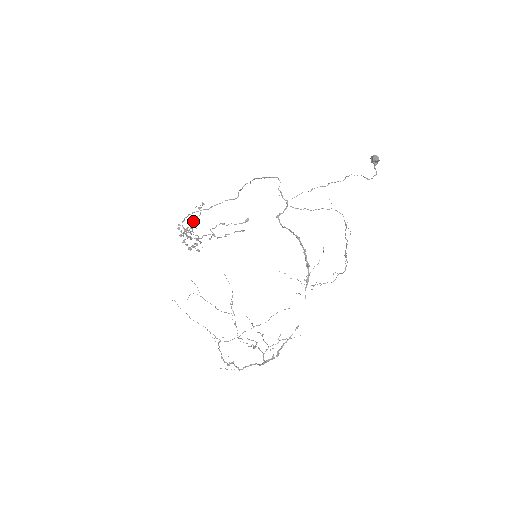
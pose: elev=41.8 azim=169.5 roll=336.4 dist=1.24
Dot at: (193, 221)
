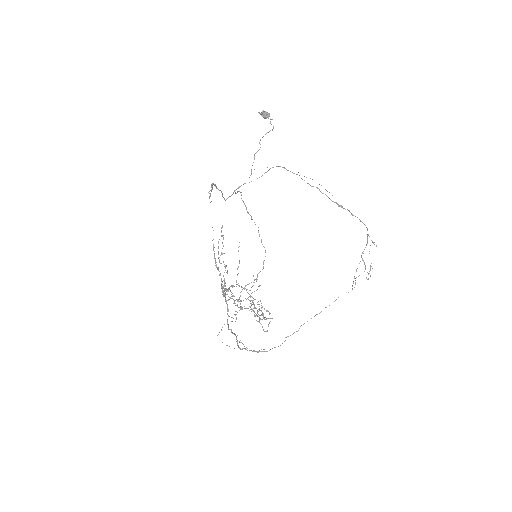
Dot at: occluded
